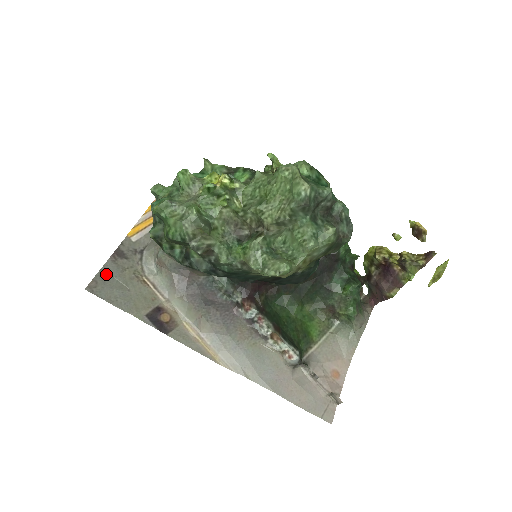
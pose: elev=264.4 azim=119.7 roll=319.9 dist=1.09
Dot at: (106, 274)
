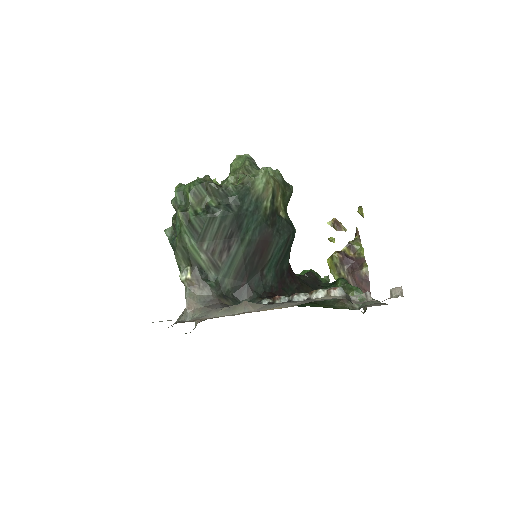
Dot at: occluded
